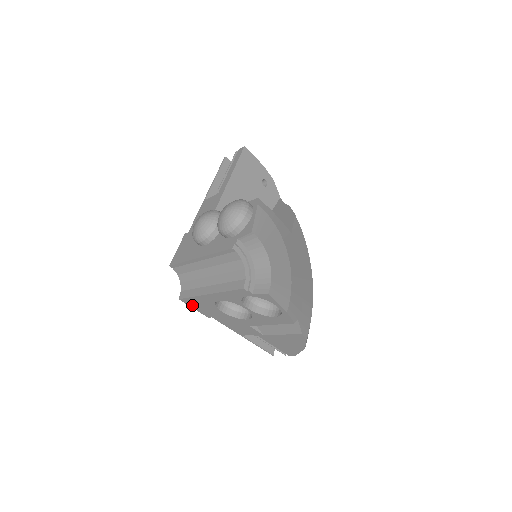
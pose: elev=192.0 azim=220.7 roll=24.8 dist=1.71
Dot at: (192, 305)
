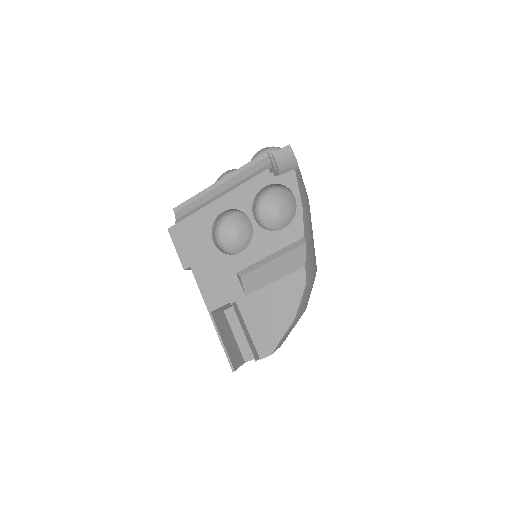
Dot at: (178, 240)
